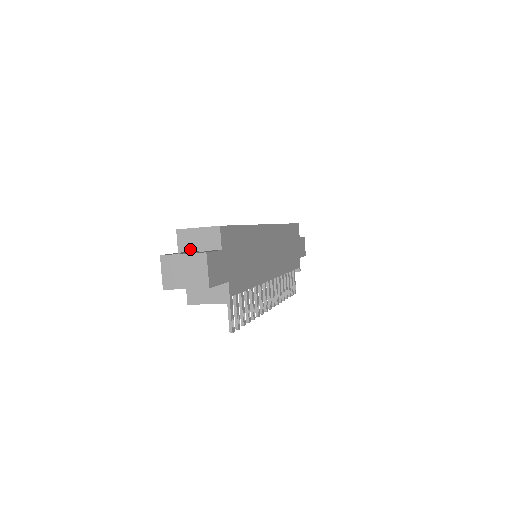
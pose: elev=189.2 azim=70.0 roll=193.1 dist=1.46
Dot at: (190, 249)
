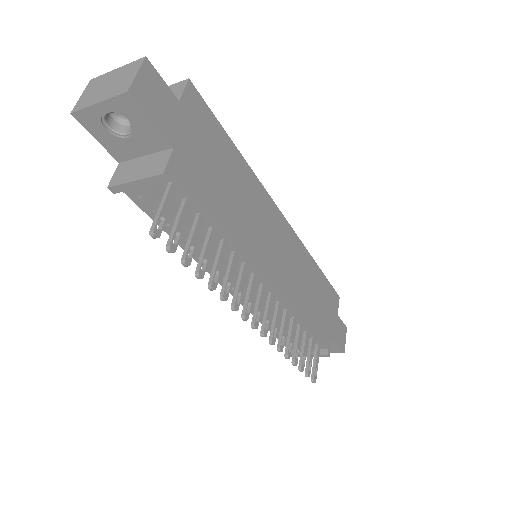
Dot at: occluded
